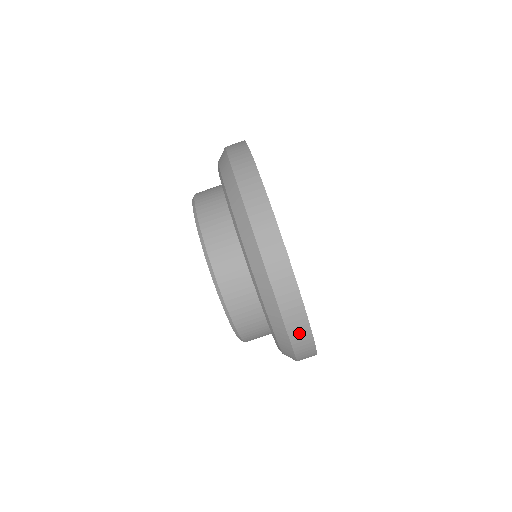
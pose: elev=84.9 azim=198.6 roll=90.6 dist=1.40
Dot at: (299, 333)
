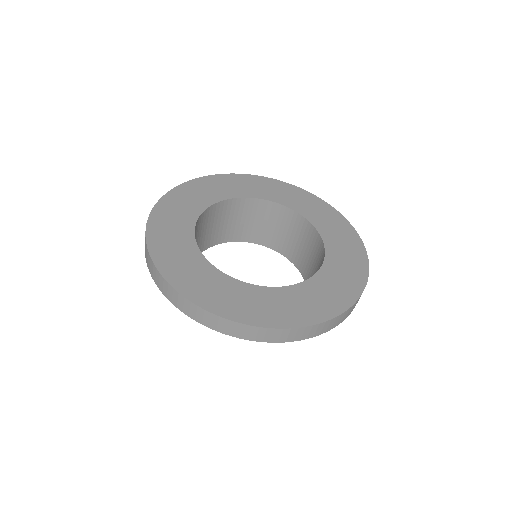
Dot at: (317, 330)
